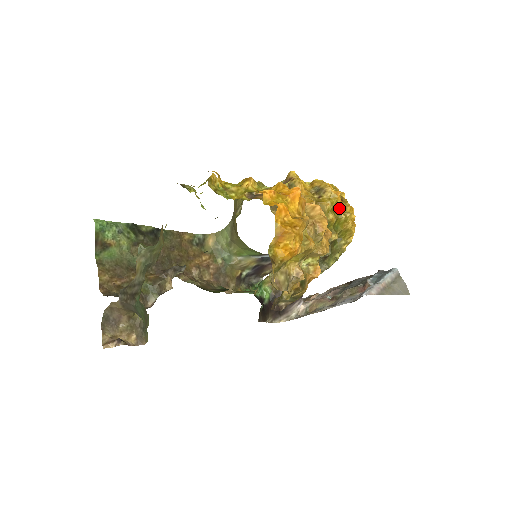
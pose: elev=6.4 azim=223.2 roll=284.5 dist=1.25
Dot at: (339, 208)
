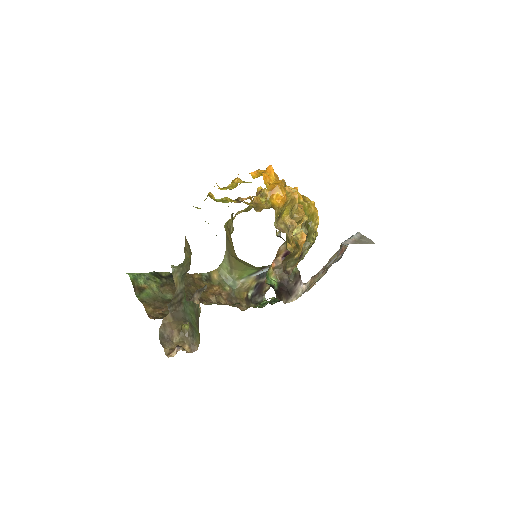
Dot at: (301, 199)
